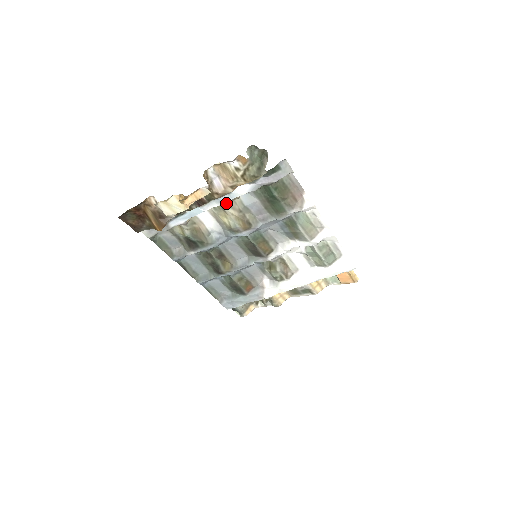
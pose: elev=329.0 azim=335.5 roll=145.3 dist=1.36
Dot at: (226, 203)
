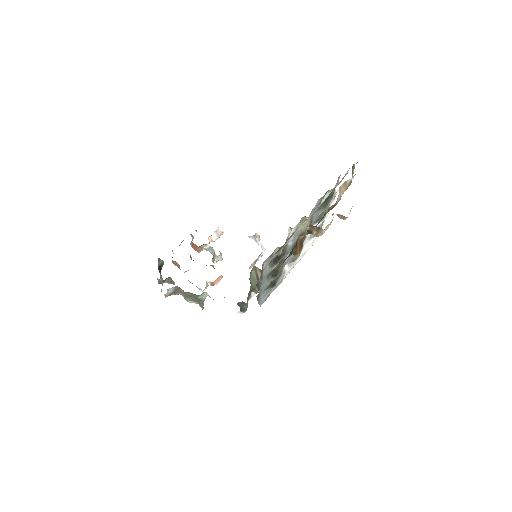
Dot at: occluded
